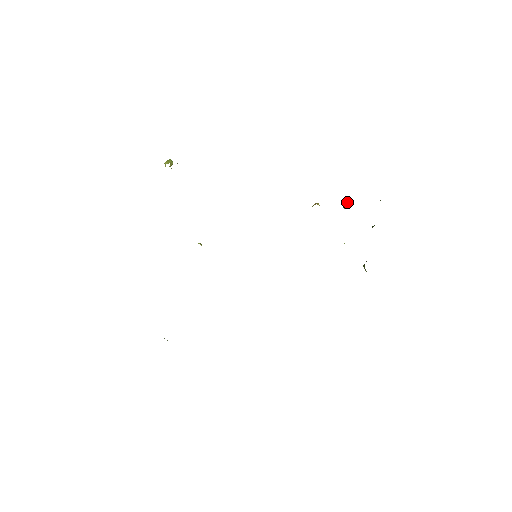
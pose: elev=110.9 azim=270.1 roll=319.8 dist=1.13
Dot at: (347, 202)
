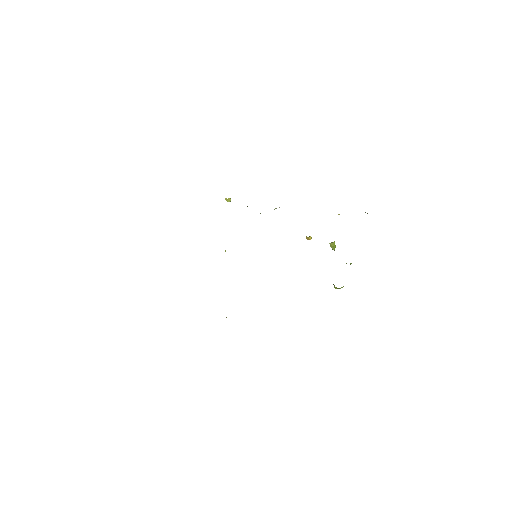
Dot at: occluded
